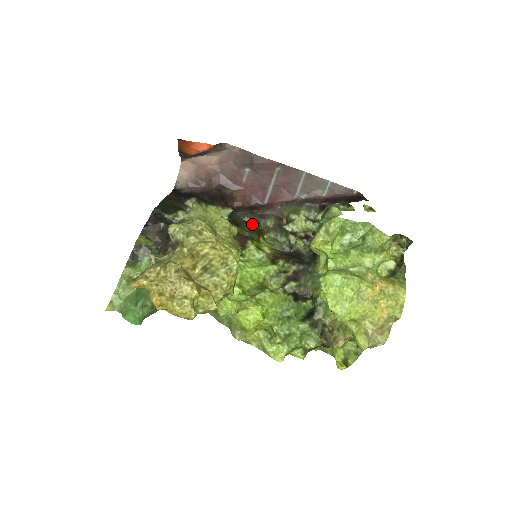
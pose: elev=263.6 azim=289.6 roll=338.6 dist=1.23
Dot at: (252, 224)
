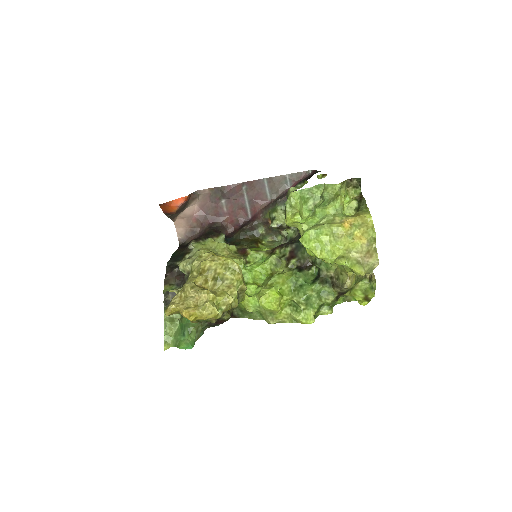
Dot at: (248, 239)
